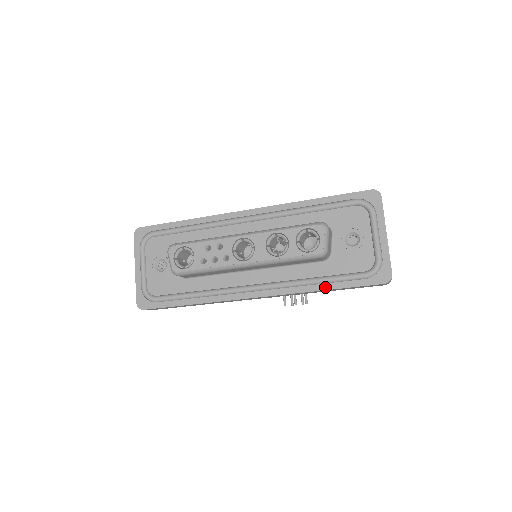
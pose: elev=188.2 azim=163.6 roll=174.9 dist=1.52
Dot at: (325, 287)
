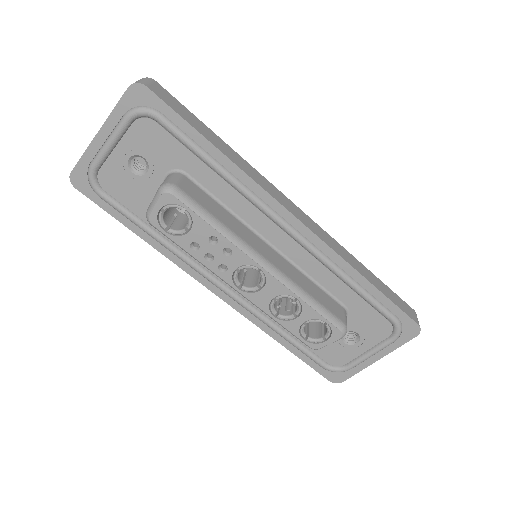
Dot at: (285, 344)
